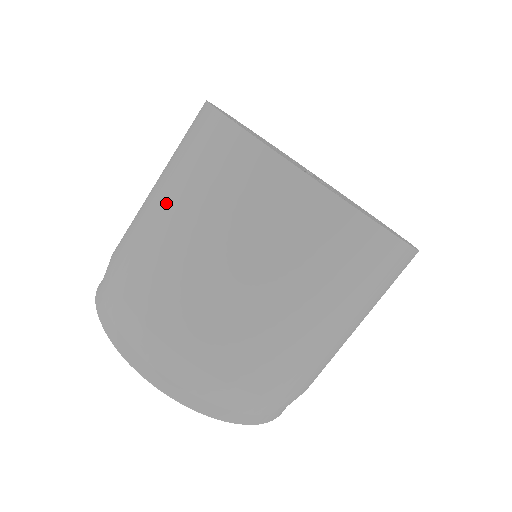
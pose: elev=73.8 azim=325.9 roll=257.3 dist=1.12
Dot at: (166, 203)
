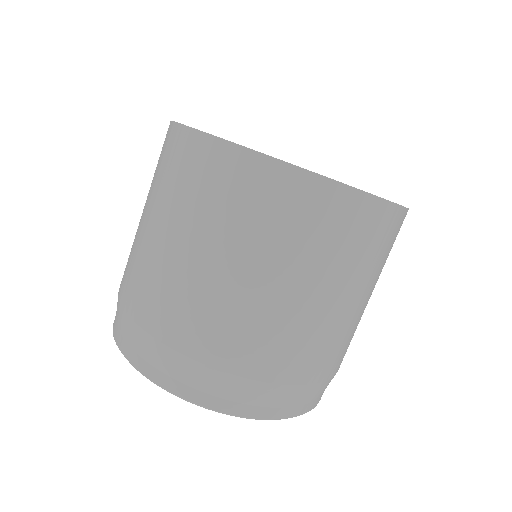
Dot at: occluded
